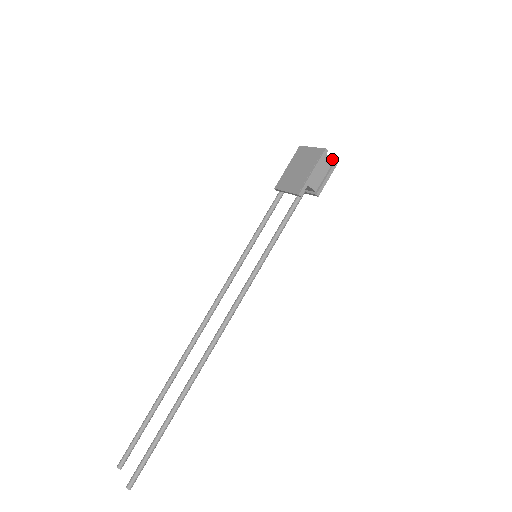
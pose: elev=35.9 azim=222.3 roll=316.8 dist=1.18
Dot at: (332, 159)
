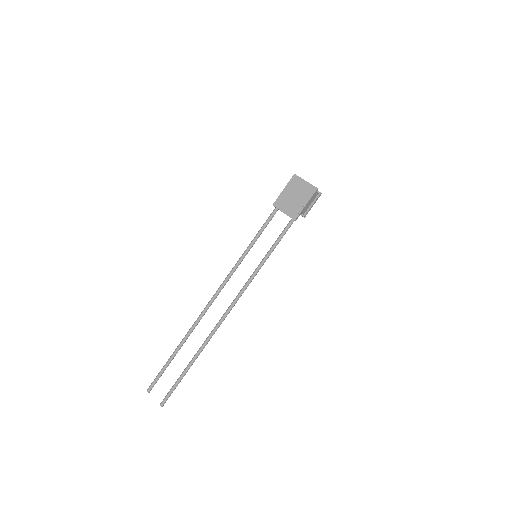
Dot at: (317, 191)
